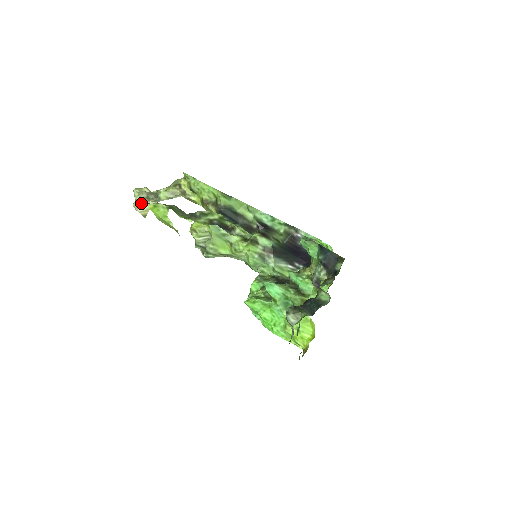
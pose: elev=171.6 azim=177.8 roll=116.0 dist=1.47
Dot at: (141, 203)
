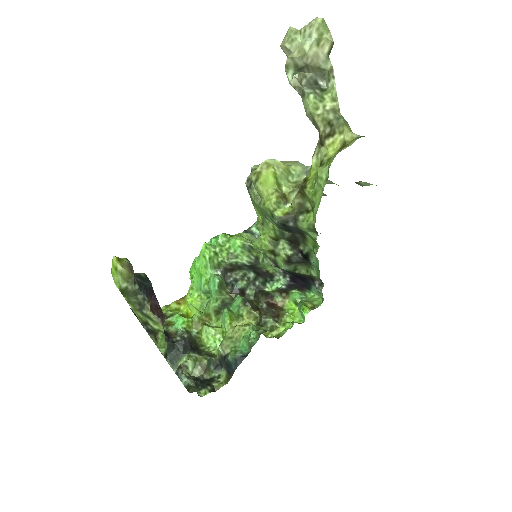
Dot at: (292, 51)
